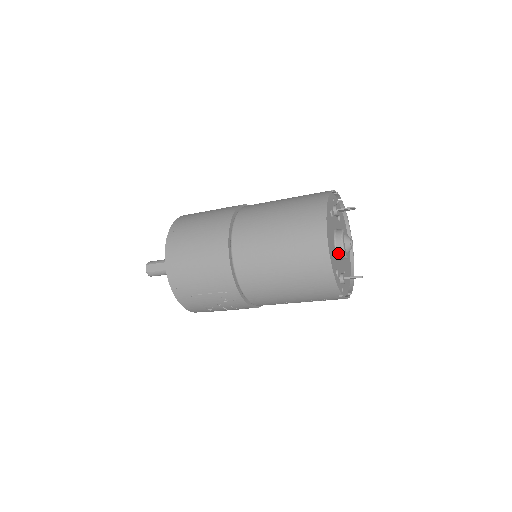
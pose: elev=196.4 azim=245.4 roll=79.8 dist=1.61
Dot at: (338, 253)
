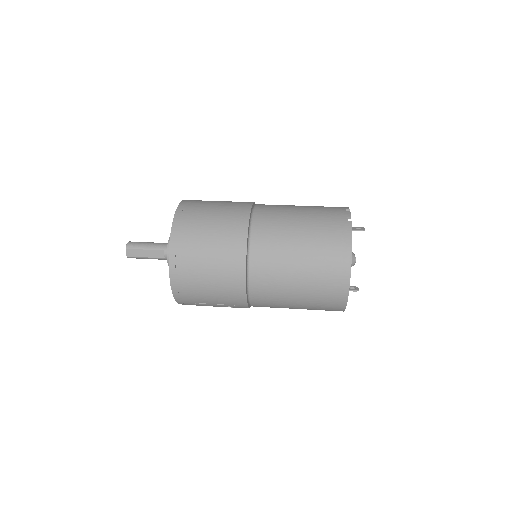
Dot at: occluded
